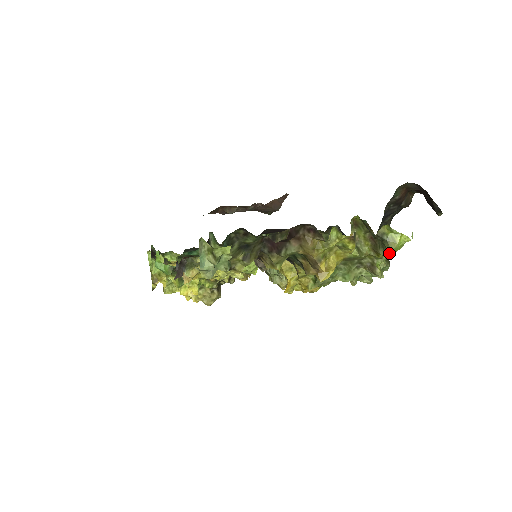
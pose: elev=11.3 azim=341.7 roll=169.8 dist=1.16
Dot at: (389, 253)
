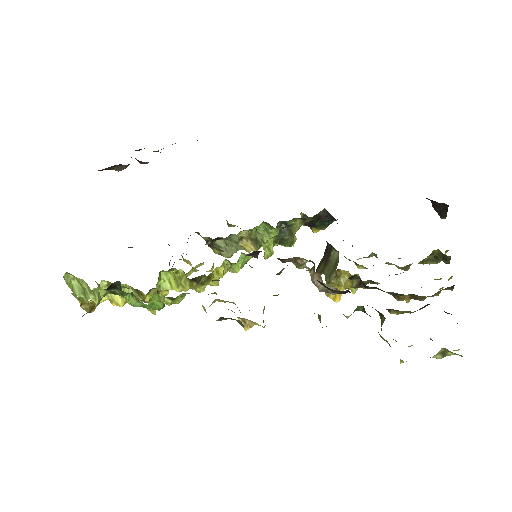
Dot at: (434, 263)
